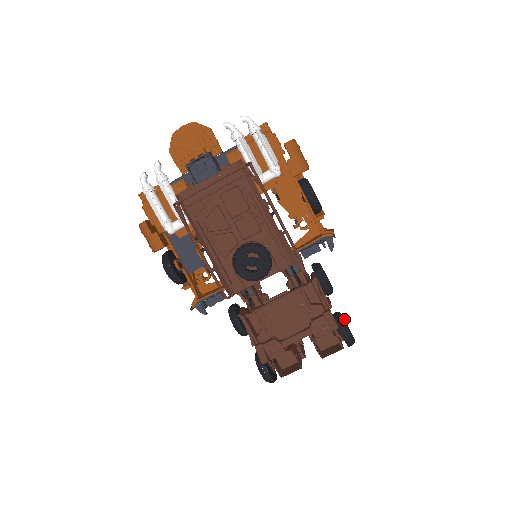
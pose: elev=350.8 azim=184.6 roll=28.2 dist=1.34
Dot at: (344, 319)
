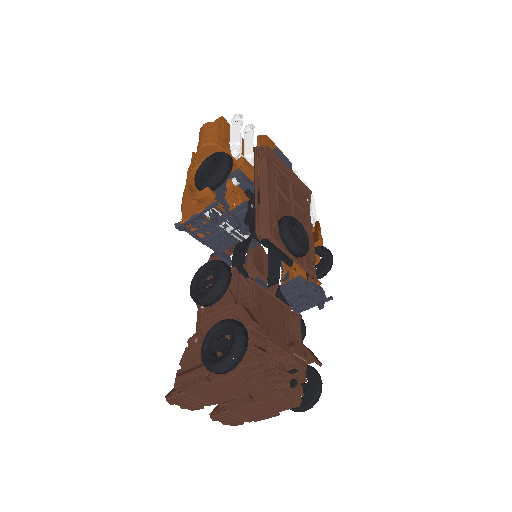
Dot at: occluded
